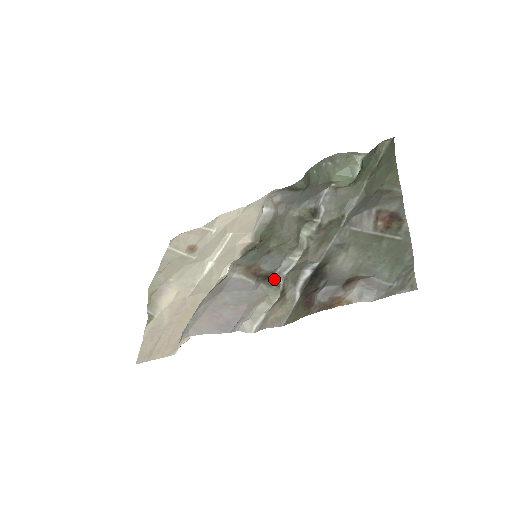
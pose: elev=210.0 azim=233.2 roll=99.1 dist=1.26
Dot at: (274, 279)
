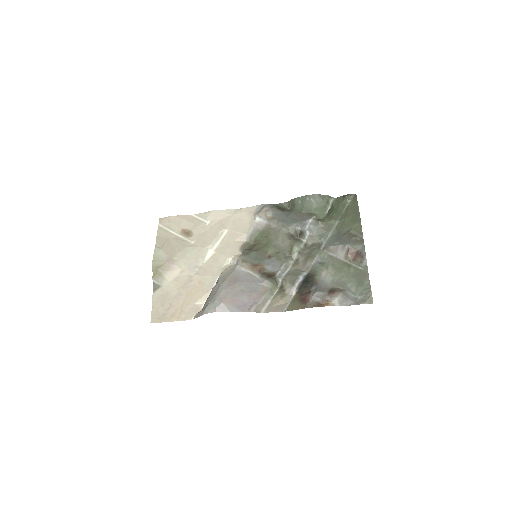
Dot at: (275, 278)
